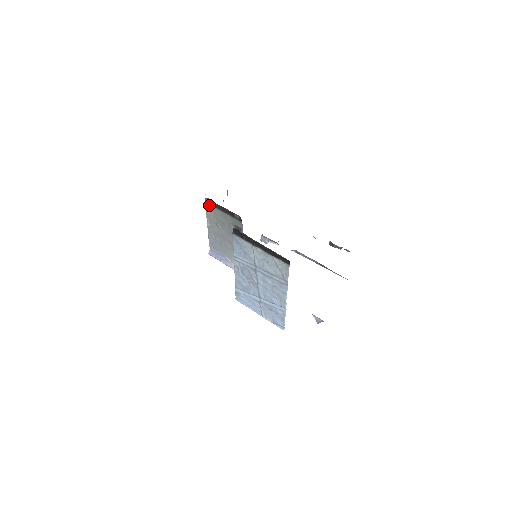
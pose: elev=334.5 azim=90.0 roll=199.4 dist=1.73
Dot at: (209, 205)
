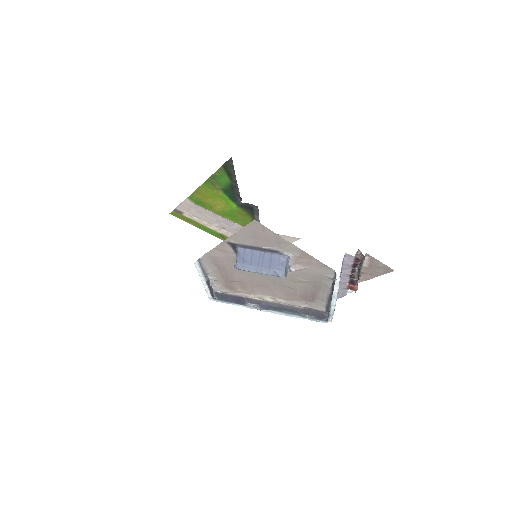
Dot at: occluded
